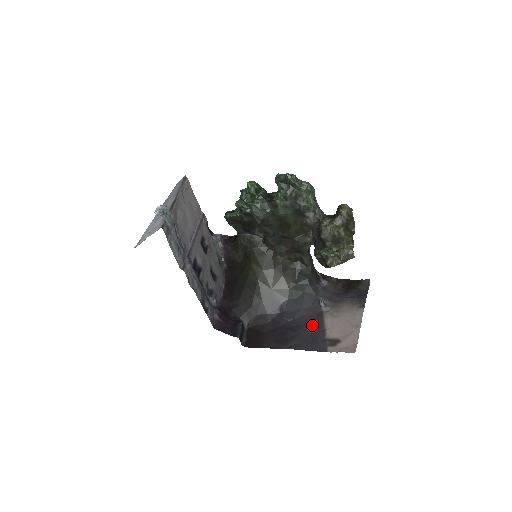
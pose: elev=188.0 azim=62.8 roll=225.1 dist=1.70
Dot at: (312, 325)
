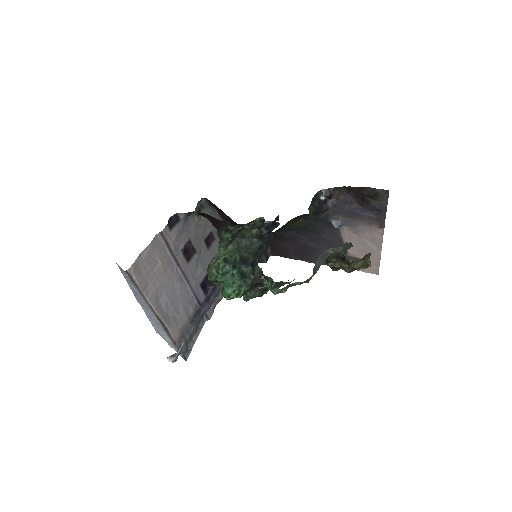
Dot at: (331, 243)
